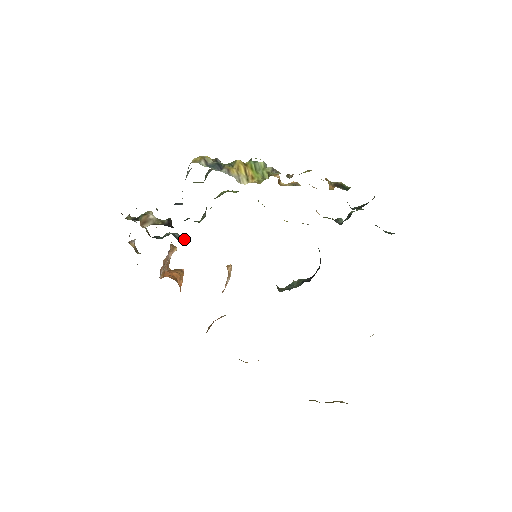
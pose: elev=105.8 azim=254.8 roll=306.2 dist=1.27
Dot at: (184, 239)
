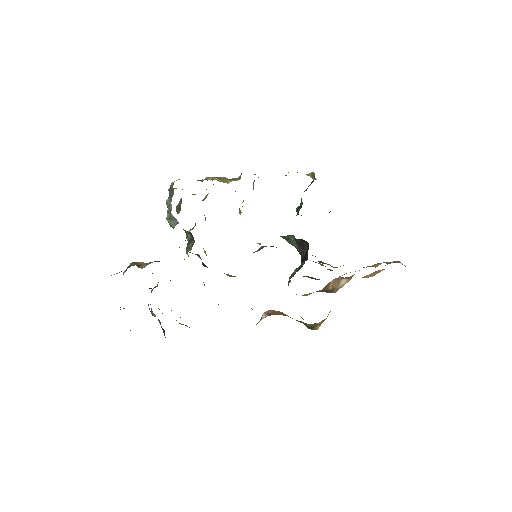
Dot at: occluded
